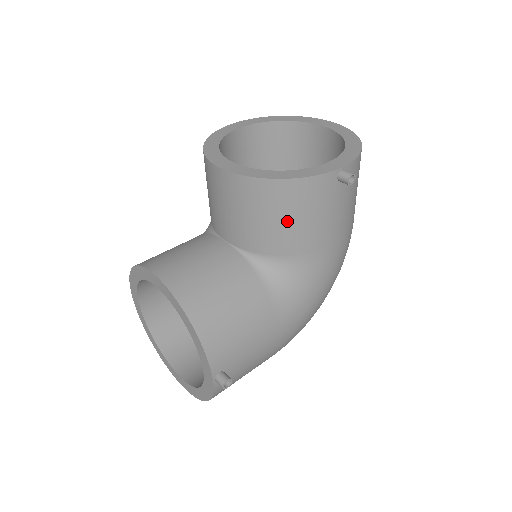
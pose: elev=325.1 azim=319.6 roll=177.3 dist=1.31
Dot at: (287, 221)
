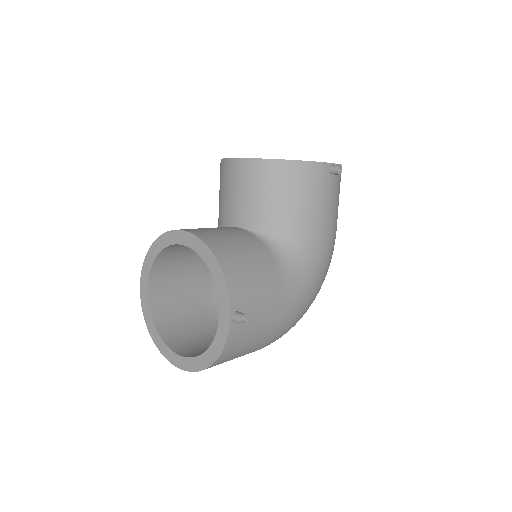
Dot at: (292, 198)
